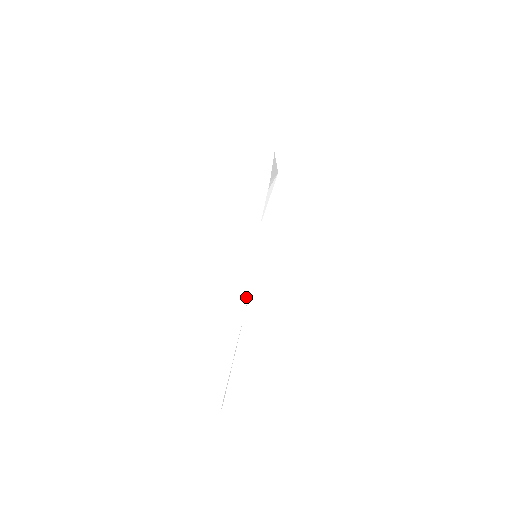
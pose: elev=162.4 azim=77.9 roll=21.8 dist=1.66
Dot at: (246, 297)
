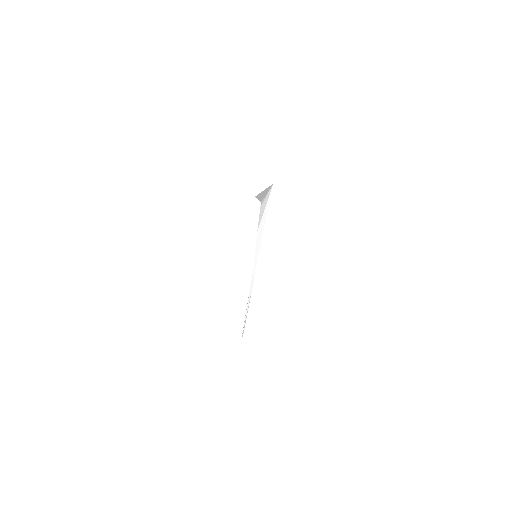
Dot at: (251, 280)
